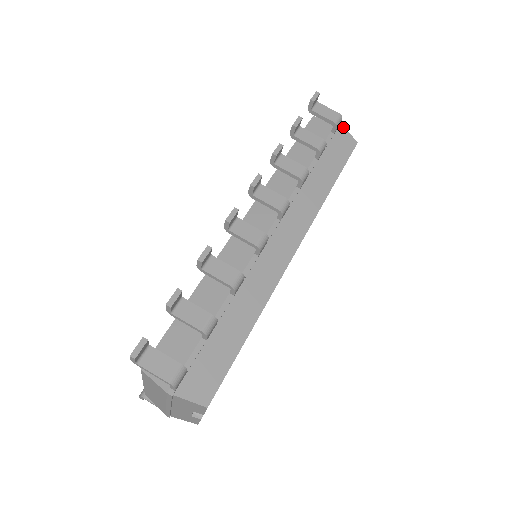
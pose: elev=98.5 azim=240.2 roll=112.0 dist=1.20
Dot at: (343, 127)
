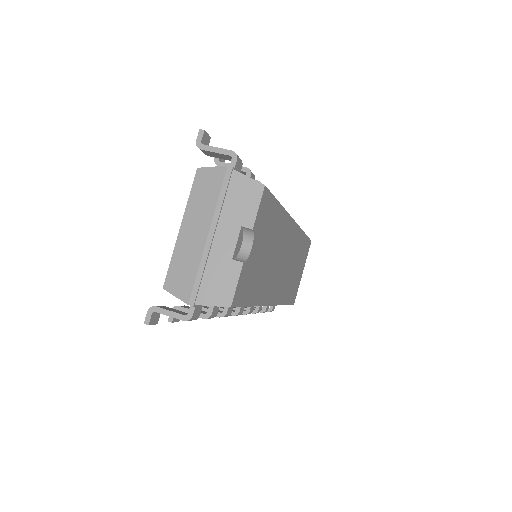
Dot at: occluded
